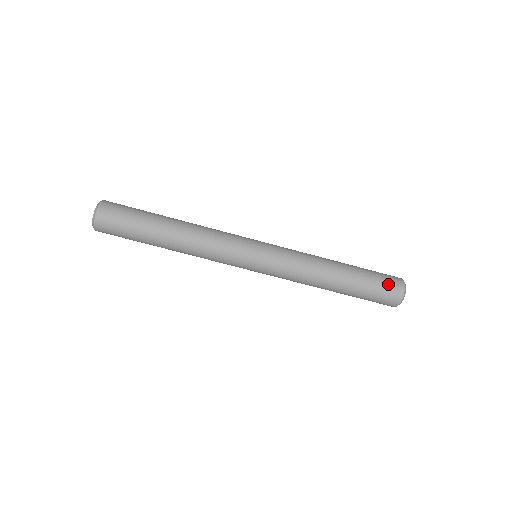
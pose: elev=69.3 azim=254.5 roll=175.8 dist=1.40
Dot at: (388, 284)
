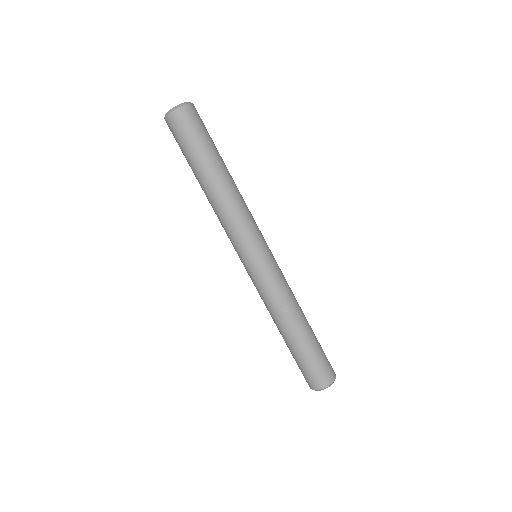
Dot at: (323, 370)
